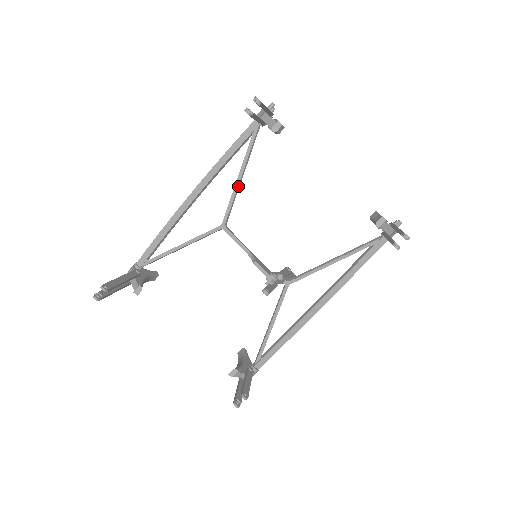
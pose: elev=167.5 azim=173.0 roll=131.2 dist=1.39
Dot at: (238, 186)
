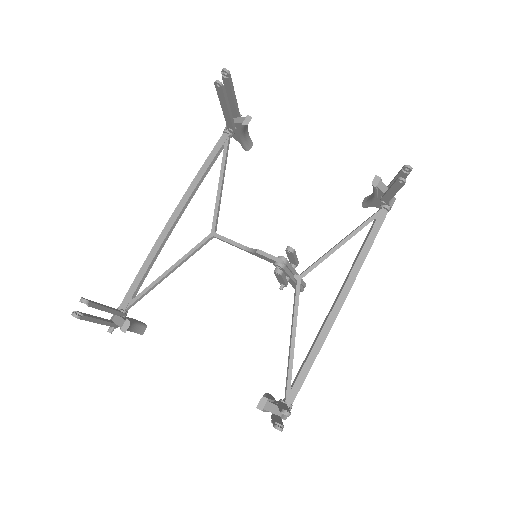
Dot at: (220, 192)
